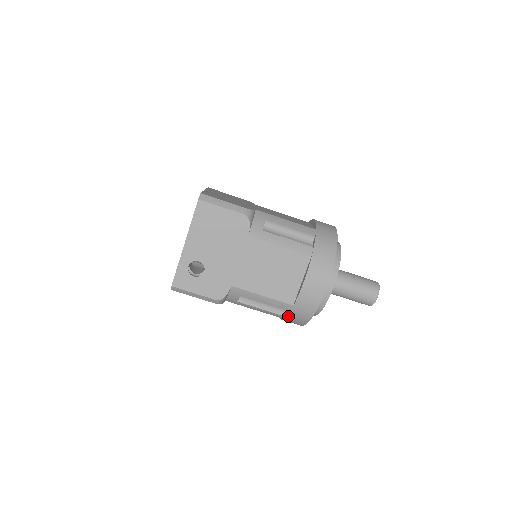
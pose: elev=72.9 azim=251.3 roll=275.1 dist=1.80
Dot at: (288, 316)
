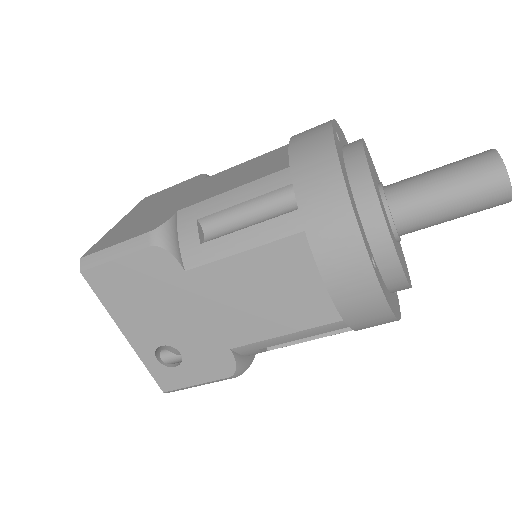
Dot at: (356, 330)
